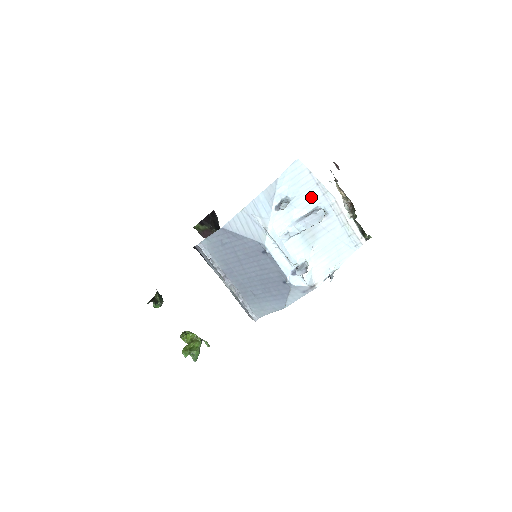
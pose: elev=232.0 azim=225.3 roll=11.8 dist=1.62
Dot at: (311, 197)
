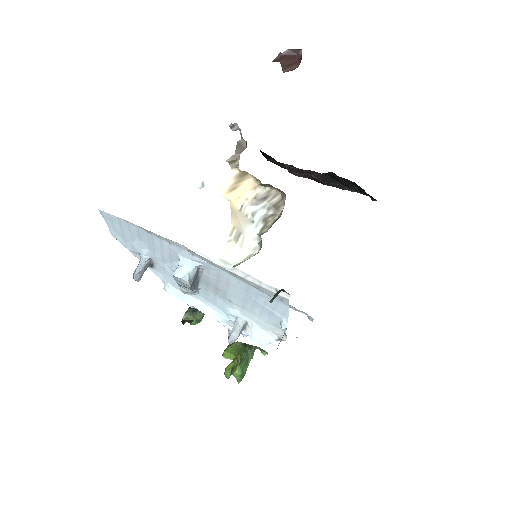
Dot at: (162, 248)
